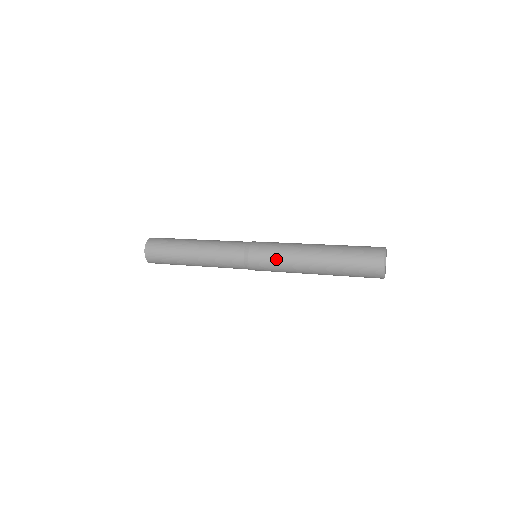
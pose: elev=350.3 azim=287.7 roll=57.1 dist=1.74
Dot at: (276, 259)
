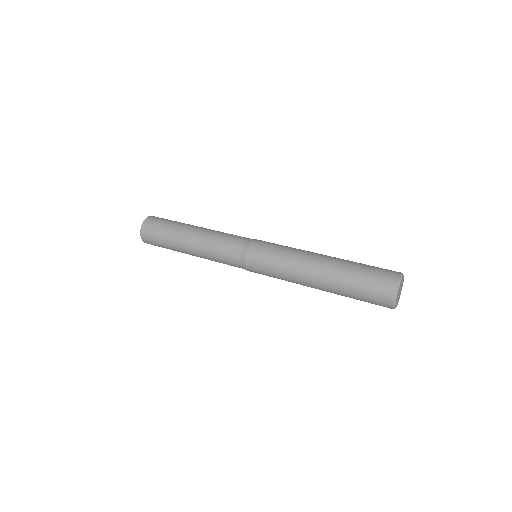
Dot at: (278, 254)
